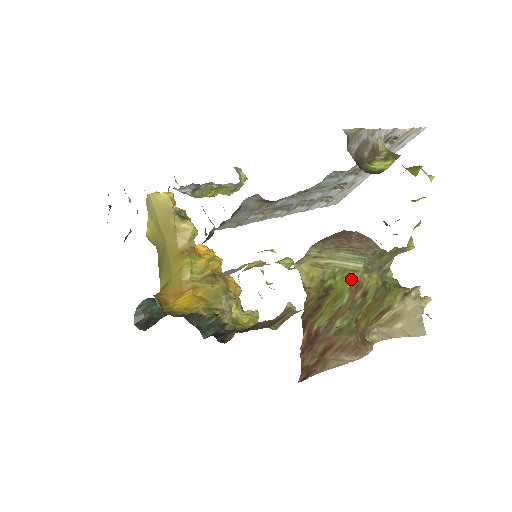
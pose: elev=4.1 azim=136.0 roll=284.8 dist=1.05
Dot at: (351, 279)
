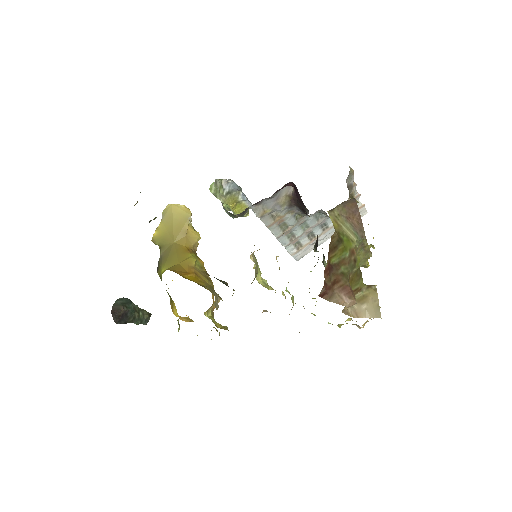
Dot at: (350, 244)
